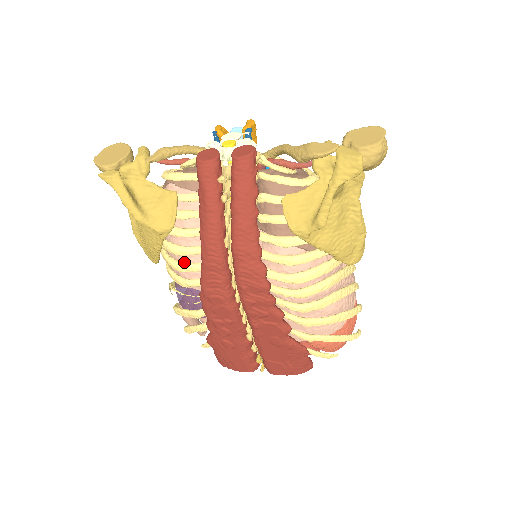
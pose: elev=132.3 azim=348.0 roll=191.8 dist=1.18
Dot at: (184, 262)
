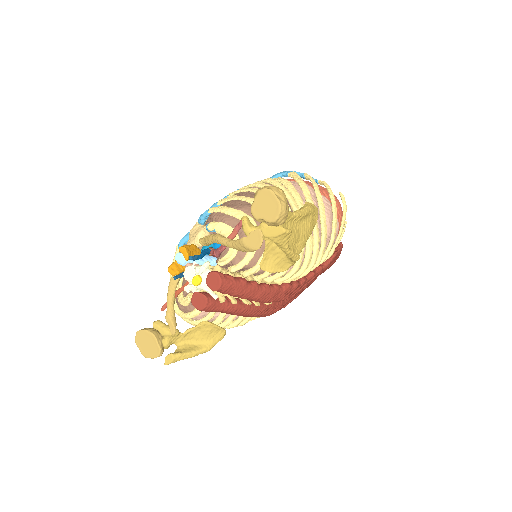
Dot at: occluded
